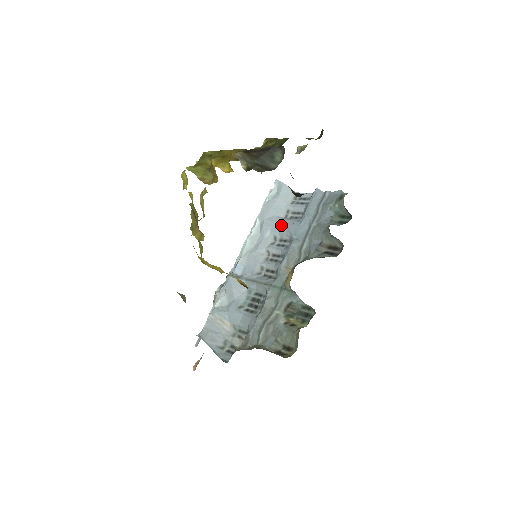
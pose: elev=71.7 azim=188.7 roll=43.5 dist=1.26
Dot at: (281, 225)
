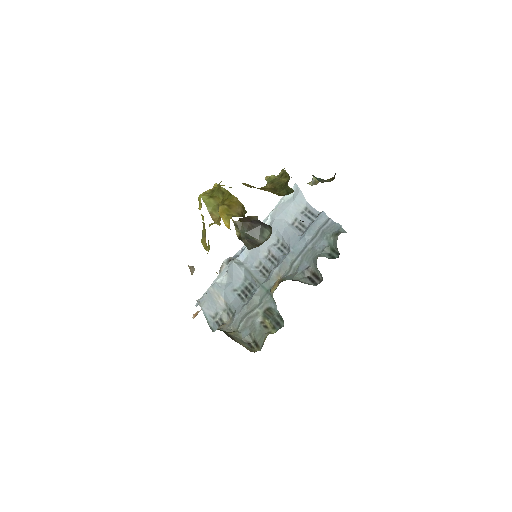
Dot at: (285, 232)
